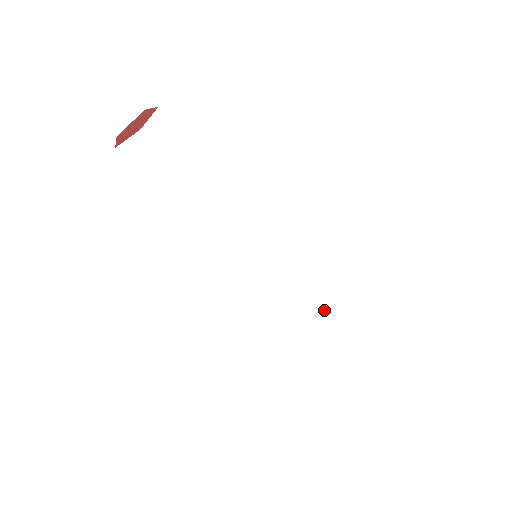
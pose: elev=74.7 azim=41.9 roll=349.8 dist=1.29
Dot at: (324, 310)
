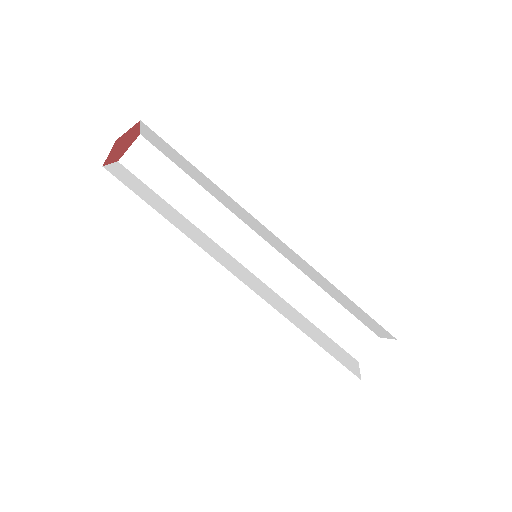
Dot at: (323, 312)
